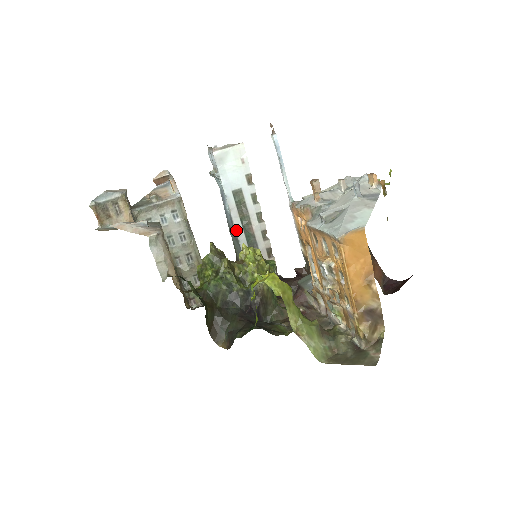
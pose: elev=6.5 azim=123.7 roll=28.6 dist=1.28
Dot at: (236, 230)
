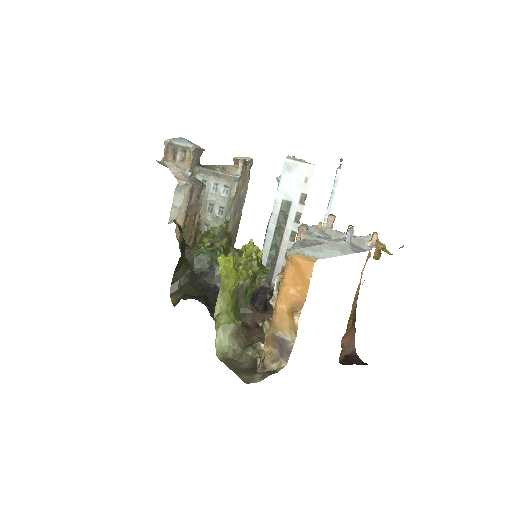
Dot at: (267, 234)
